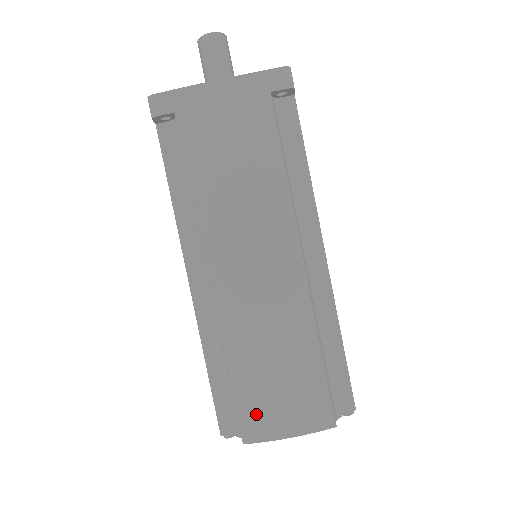
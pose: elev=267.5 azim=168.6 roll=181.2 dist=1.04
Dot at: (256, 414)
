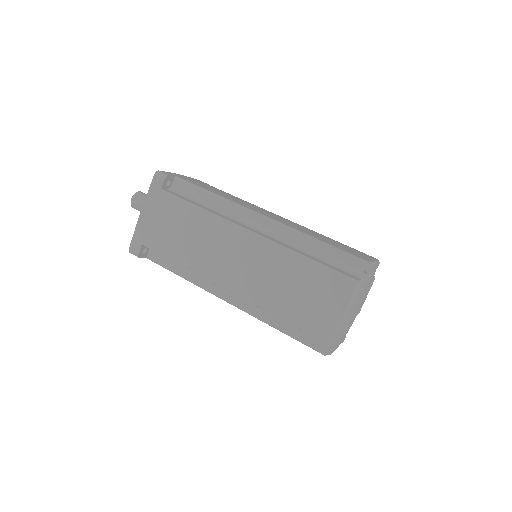
Dot at: (315, 323)
